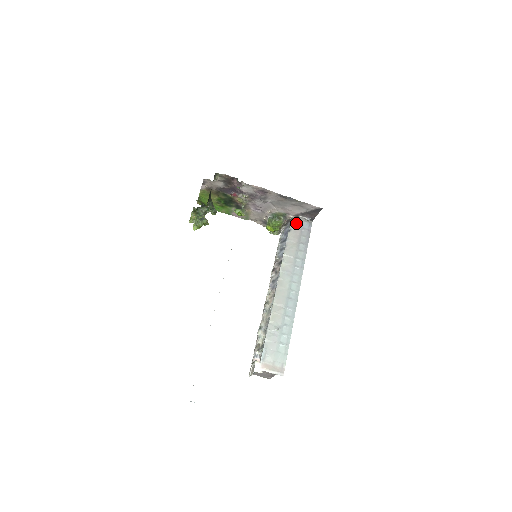
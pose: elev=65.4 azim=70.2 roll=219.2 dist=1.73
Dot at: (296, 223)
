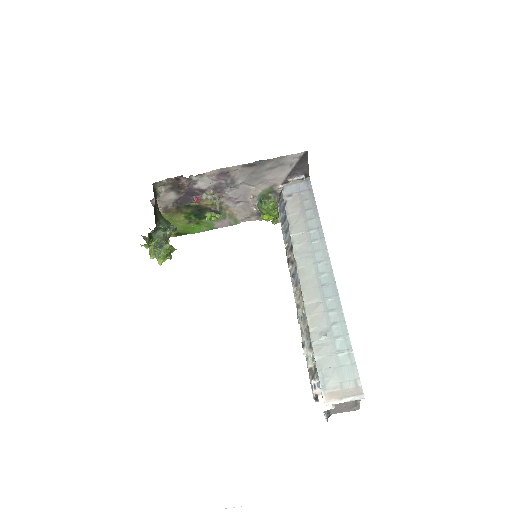
Dot at: (289, 190)
